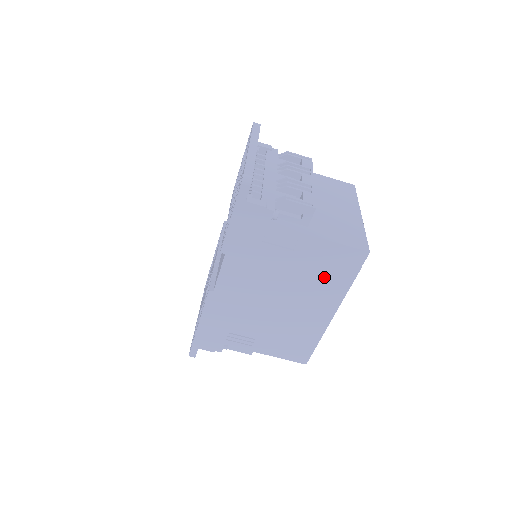
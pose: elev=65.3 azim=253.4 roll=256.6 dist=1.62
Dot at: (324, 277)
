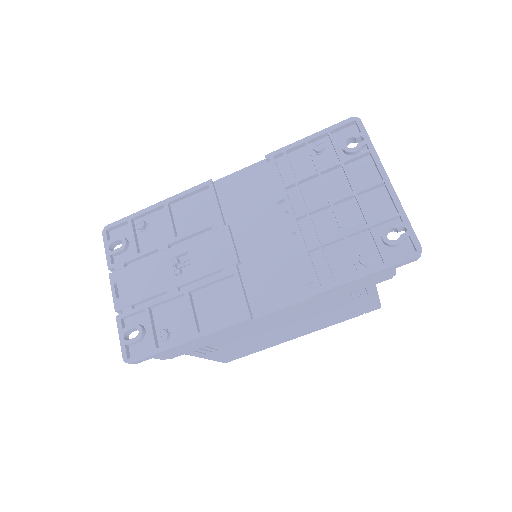
Dot at: (337, 317)
